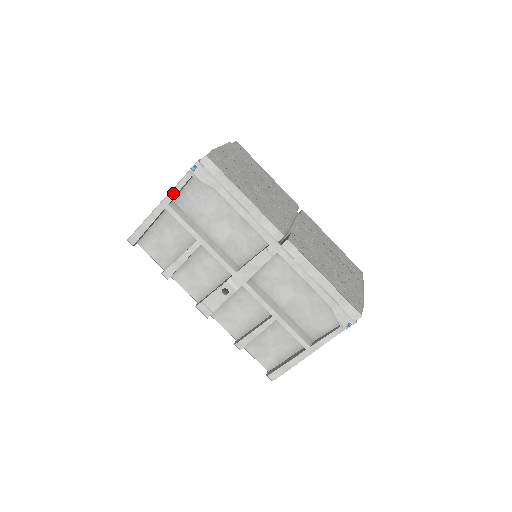
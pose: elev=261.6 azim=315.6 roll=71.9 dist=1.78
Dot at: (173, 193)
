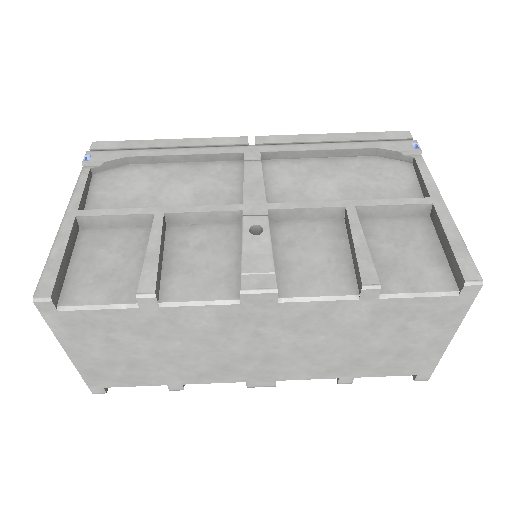
Dot at: (76, 196)
